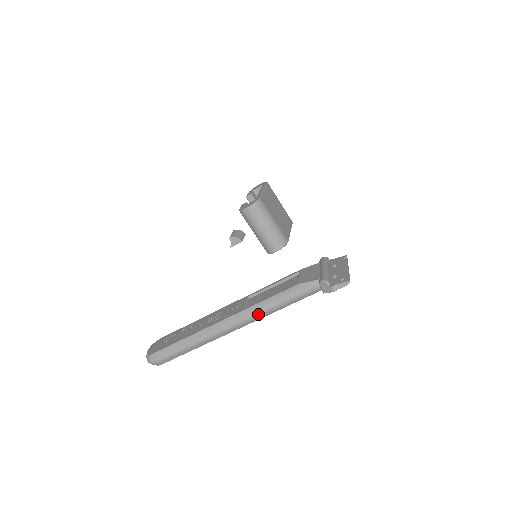
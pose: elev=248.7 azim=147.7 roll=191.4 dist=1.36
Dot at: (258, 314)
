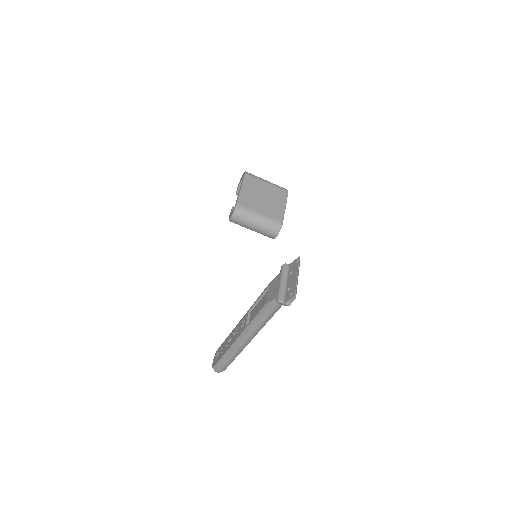
Dot at: (255, 330)
